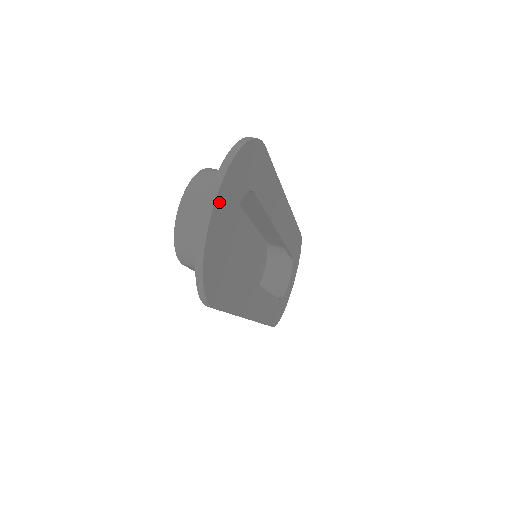
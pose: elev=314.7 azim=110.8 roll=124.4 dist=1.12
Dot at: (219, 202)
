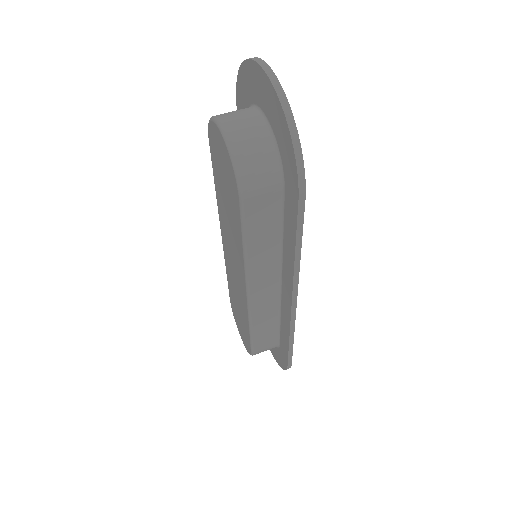
Dot at: occluded
